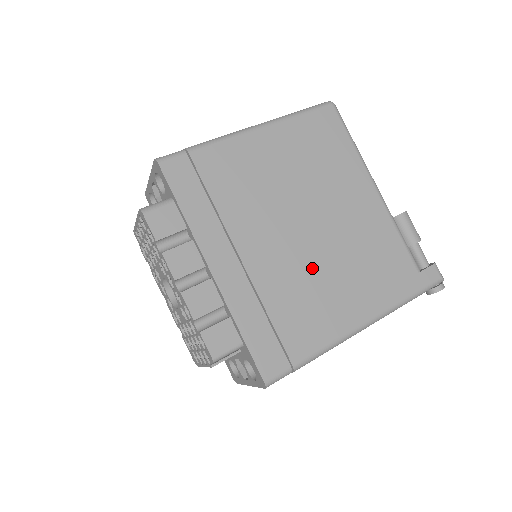
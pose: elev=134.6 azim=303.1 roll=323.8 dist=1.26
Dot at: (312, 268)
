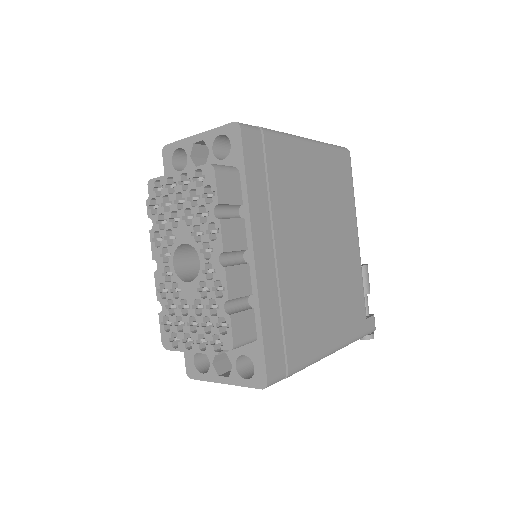
Dot at: (315, 286)
